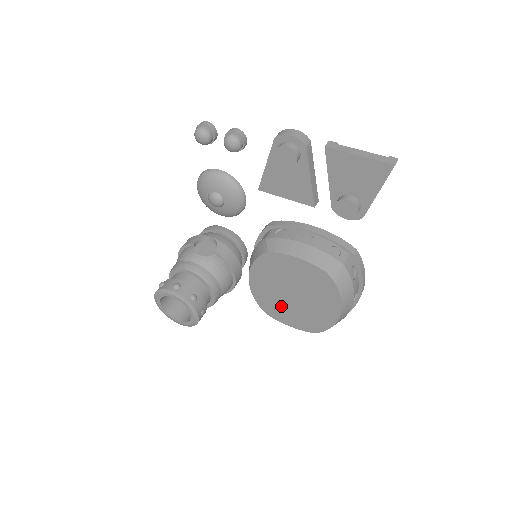
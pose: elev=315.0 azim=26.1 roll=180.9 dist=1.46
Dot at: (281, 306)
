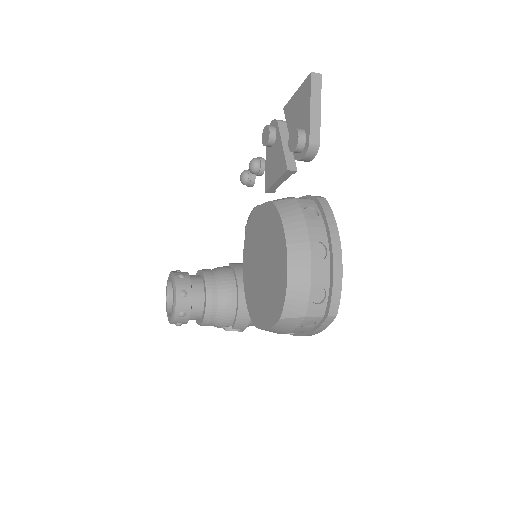
Dot at: (259, 297)
